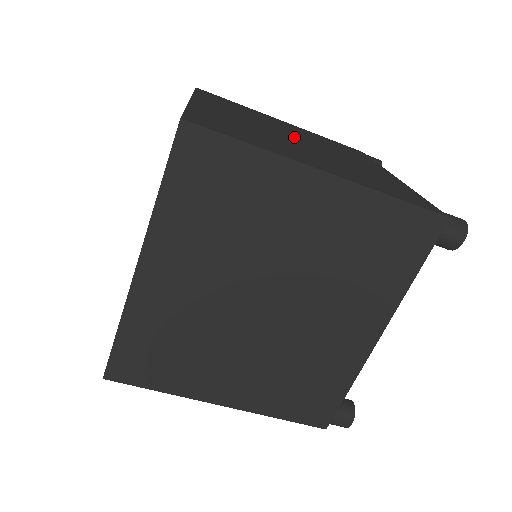
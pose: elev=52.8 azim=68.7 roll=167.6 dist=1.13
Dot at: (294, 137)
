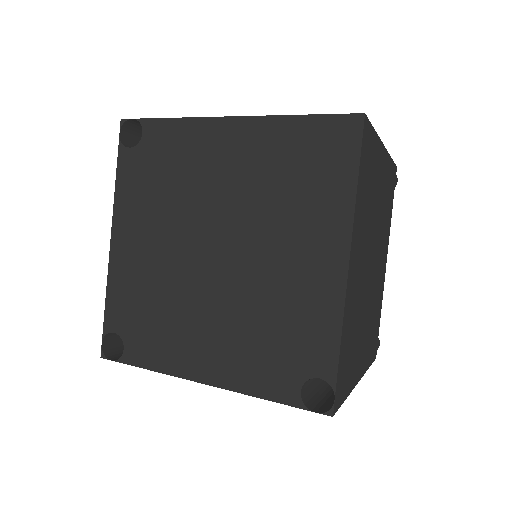
Dot at: (372, 257)
